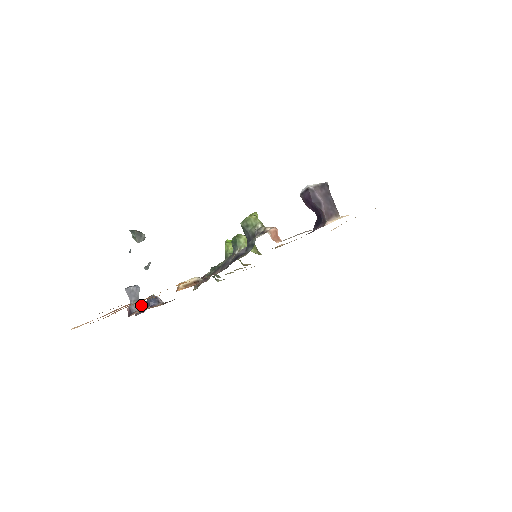
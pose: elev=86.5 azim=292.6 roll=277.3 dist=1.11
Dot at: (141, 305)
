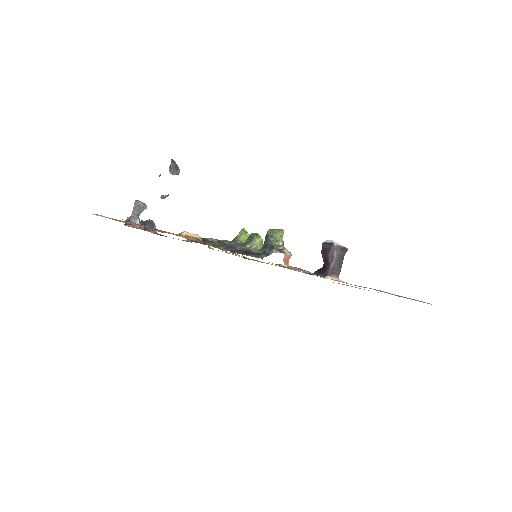
Dot at: (140, 223)
